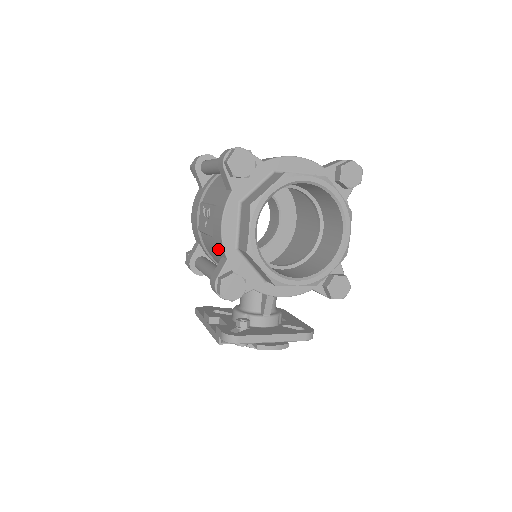
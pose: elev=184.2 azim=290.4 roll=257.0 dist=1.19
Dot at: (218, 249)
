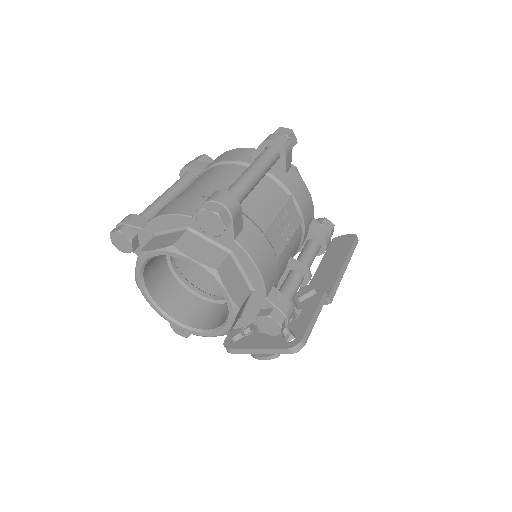
Dot at: occluded
